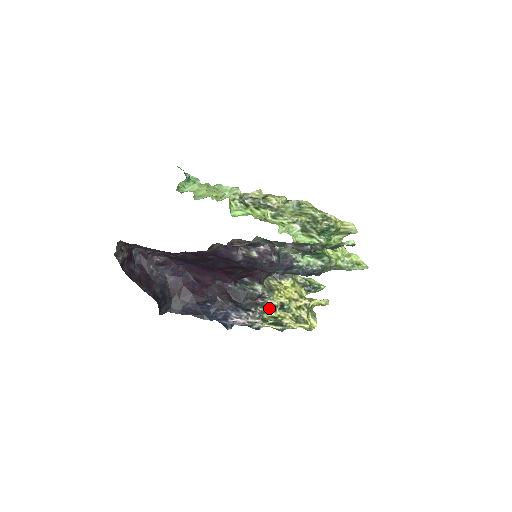
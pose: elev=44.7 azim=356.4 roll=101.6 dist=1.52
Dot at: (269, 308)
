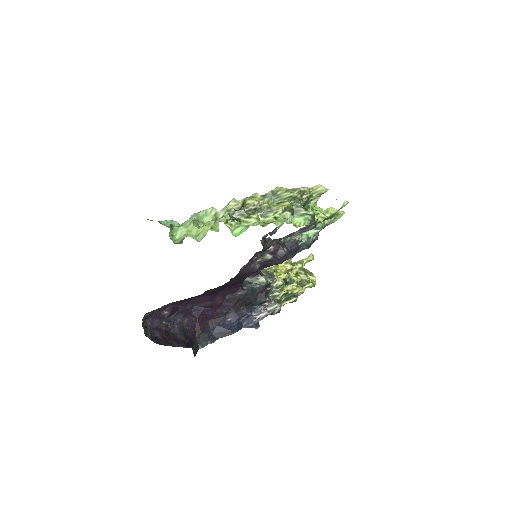
Dot at: (277, 290)
